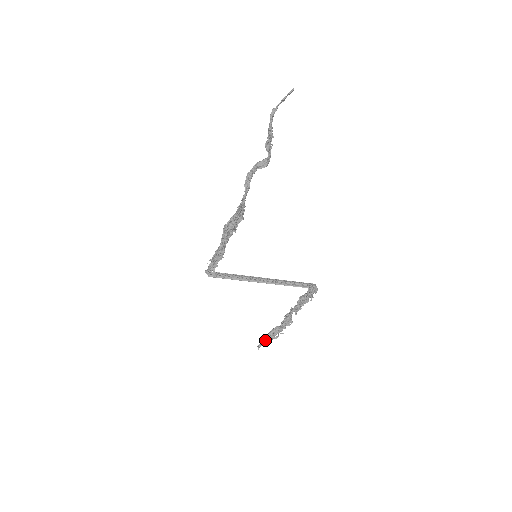
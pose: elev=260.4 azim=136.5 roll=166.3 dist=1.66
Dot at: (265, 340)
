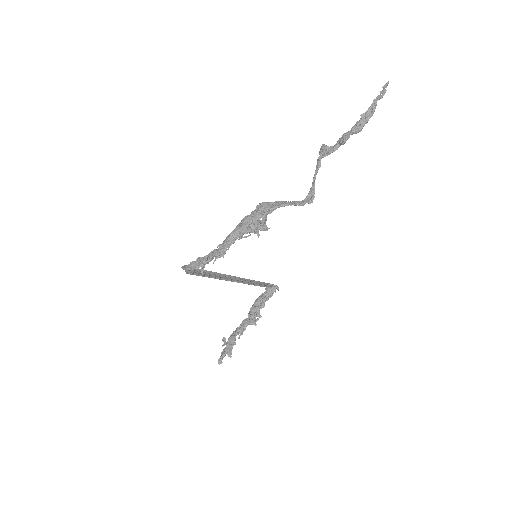
Dot at: (227, 352)
